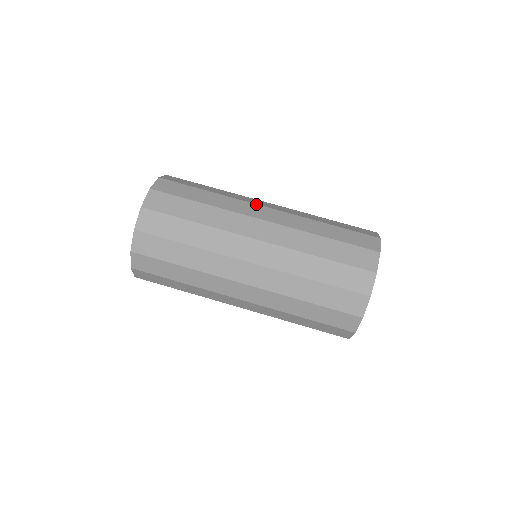
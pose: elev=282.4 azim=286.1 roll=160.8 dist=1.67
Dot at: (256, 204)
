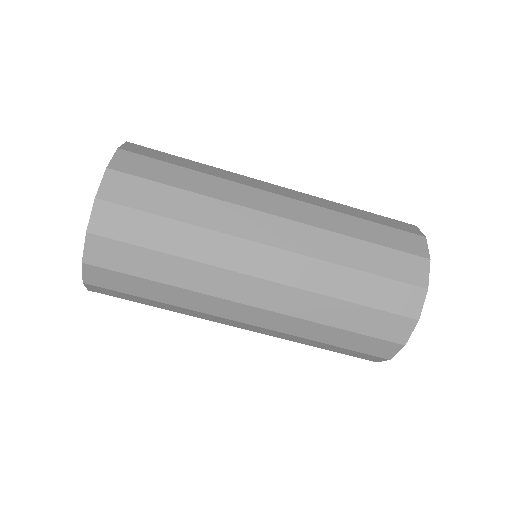
Dot at: (262, 190)
